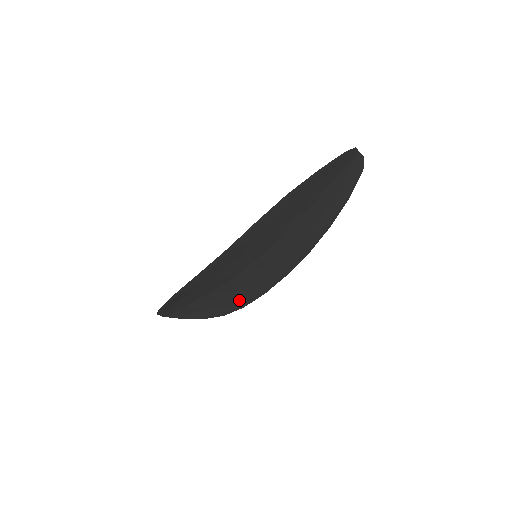
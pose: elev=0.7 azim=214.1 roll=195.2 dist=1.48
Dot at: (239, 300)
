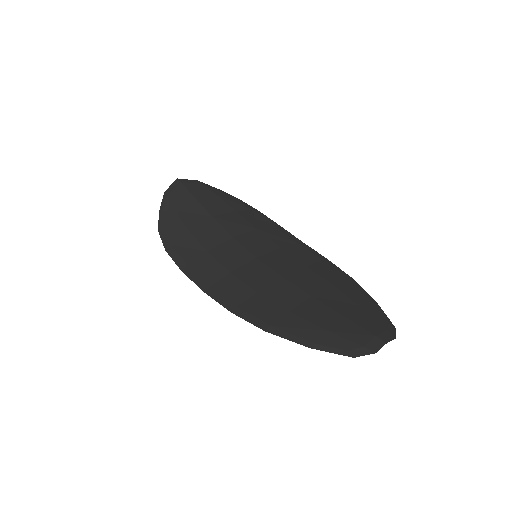
Dot at: (251, 216)
